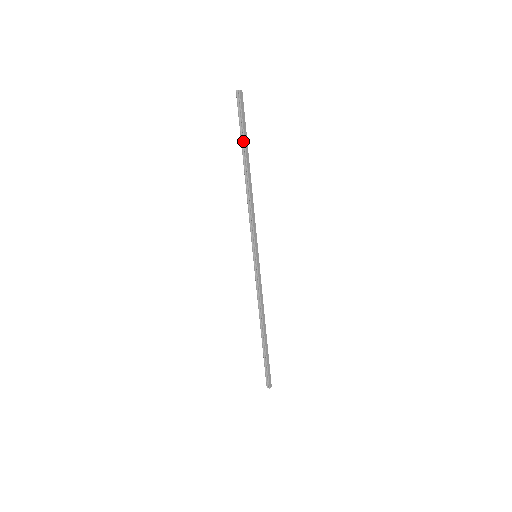
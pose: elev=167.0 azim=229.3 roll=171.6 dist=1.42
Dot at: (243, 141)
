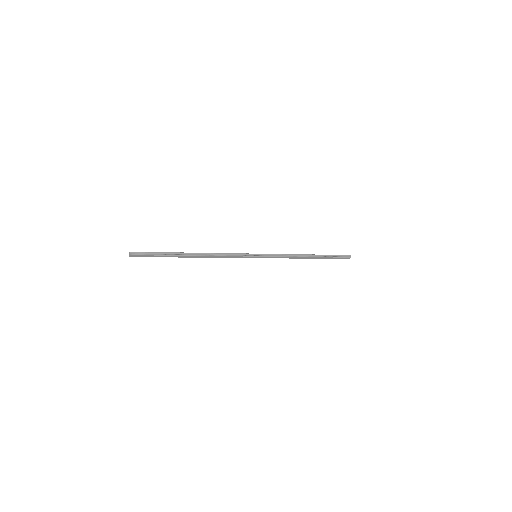
Dot at: occluded
